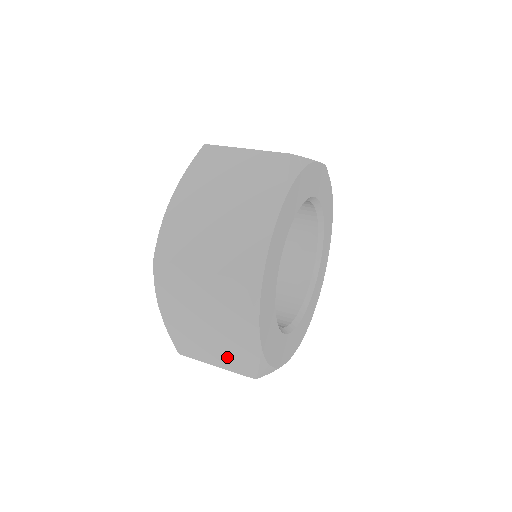
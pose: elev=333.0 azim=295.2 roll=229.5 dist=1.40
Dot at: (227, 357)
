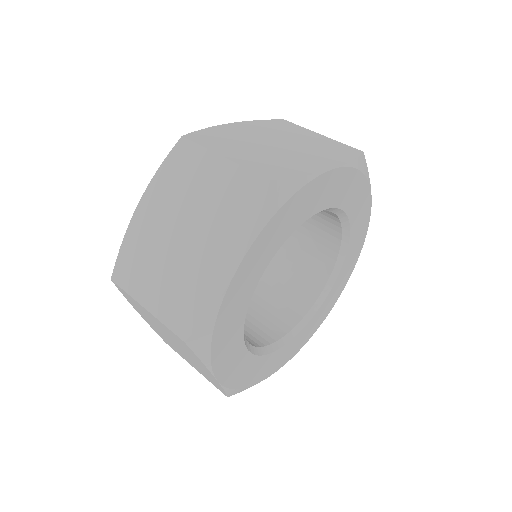
Dot at: (171, 295)
